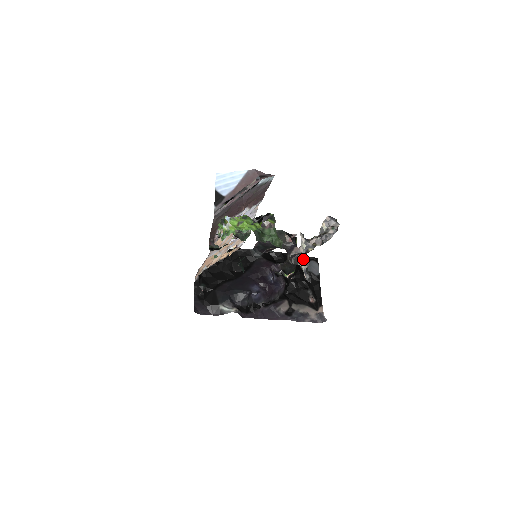
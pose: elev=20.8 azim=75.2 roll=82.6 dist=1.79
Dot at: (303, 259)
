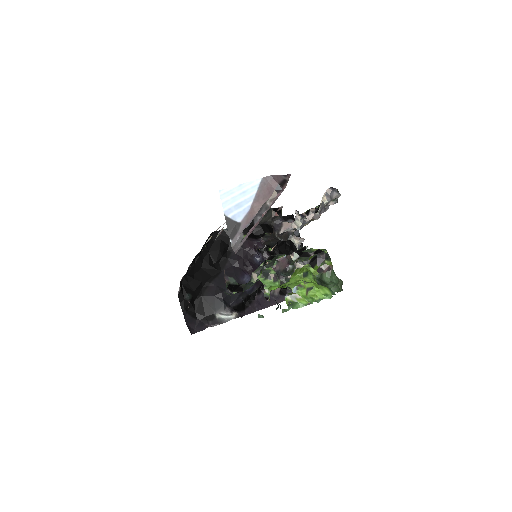
Dot at: occluded
